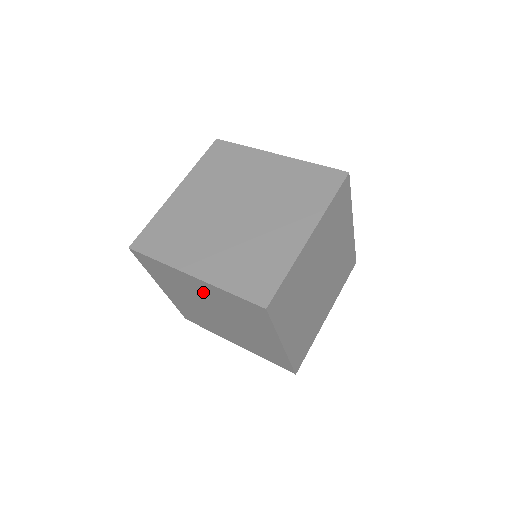
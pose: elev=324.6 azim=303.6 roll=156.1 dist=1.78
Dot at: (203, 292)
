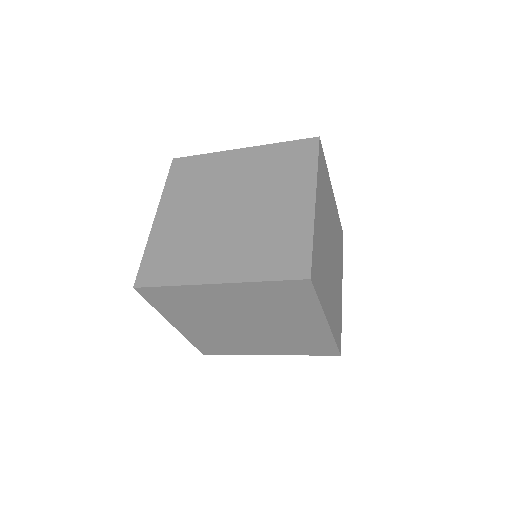
Dot at: (230, 300)
